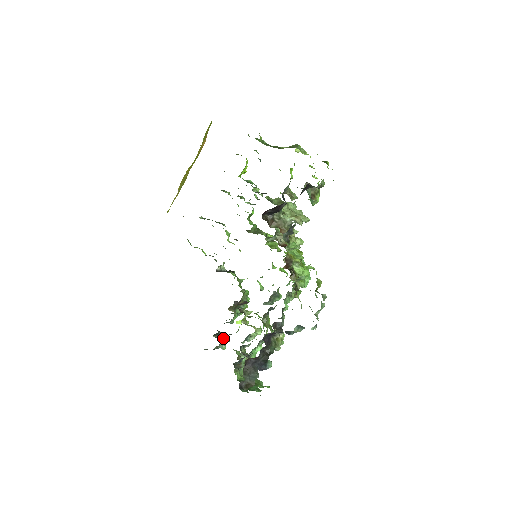
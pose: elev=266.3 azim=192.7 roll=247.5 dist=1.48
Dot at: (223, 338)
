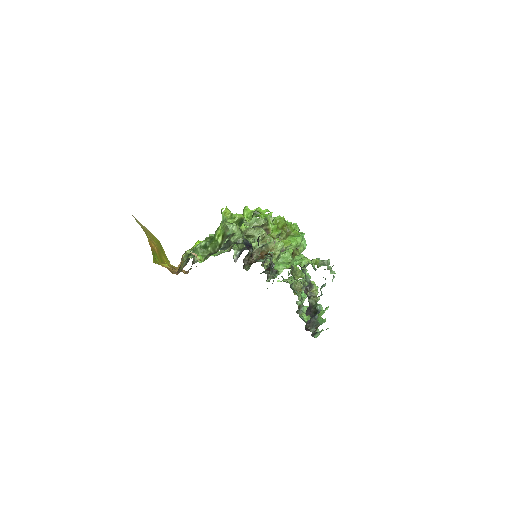
Dot at: occluded
